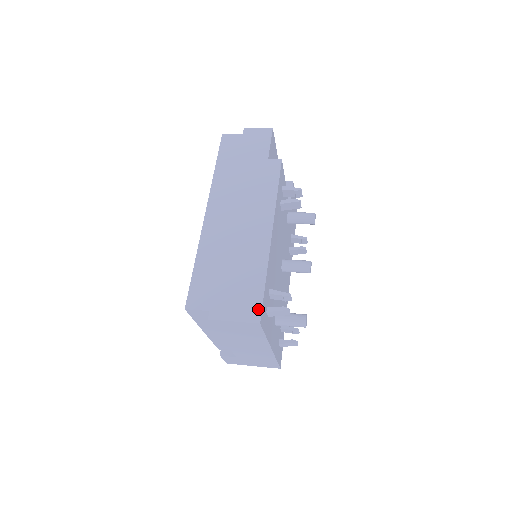
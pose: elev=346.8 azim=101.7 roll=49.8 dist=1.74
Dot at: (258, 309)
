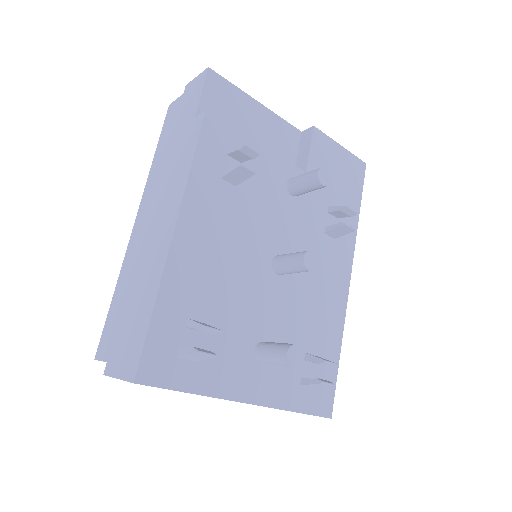
Dot at: (137, 359)
